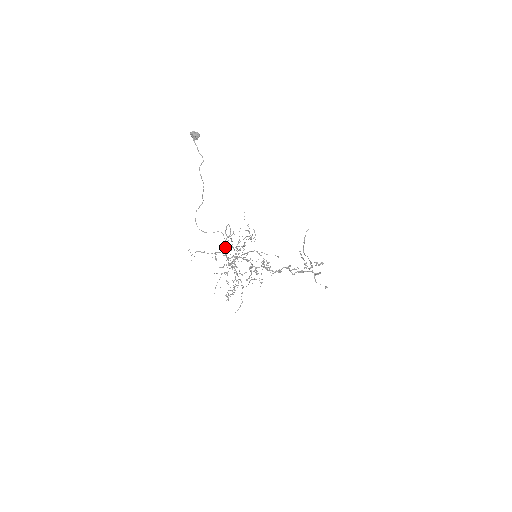
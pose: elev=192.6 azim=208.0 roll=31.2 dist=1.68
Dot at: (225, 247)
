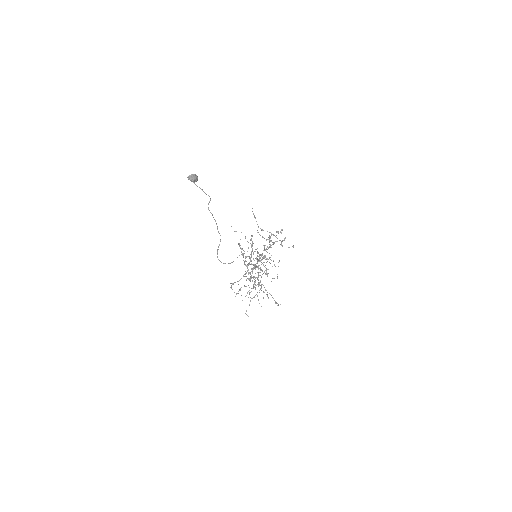
Dot at: (246, 265)
